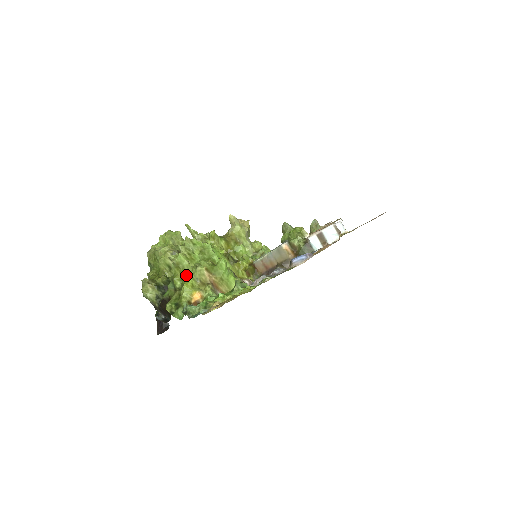
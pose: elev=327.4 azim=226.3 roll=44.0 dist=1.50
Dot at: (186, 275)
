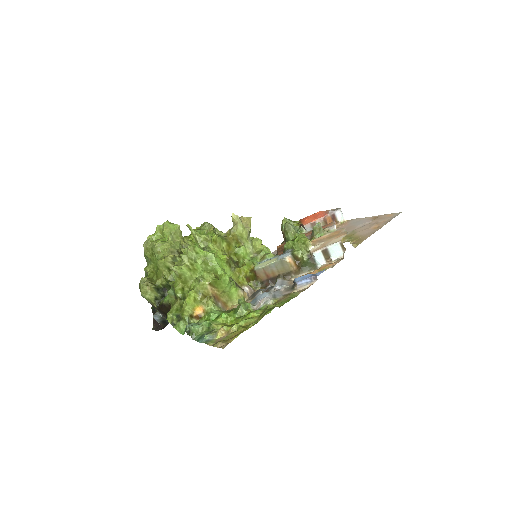
Dot at: (188, 285)
